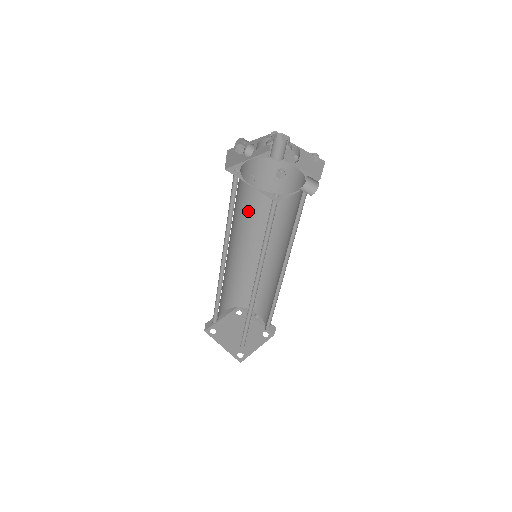
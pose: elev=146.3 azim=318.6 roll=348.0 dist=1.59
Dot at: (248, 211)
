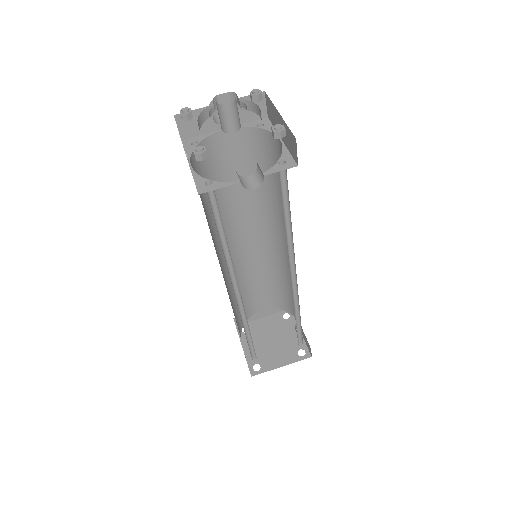
Dot at: (253, 196)
